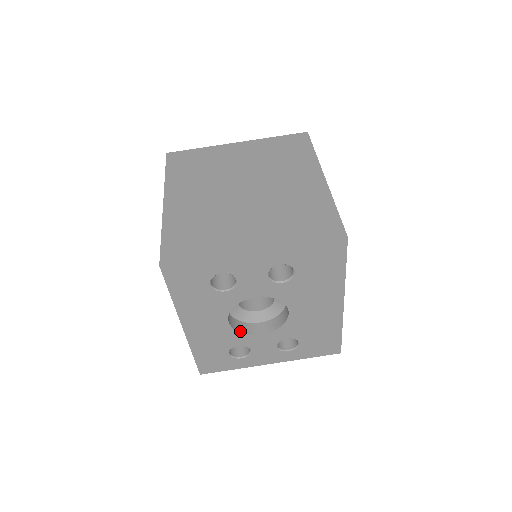
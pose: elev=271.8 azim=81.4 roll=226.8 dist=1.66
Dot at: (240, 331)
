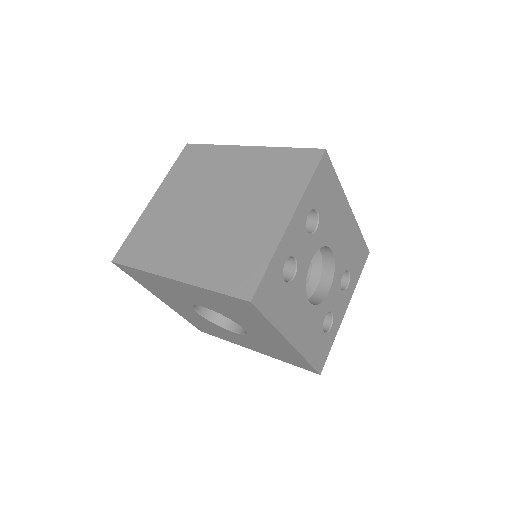
Dot at: (318, 303)
